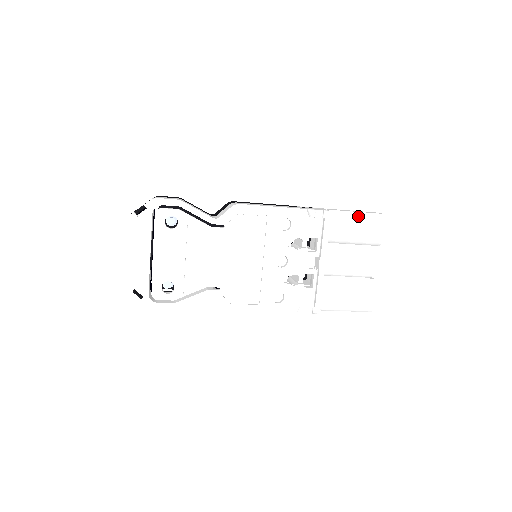
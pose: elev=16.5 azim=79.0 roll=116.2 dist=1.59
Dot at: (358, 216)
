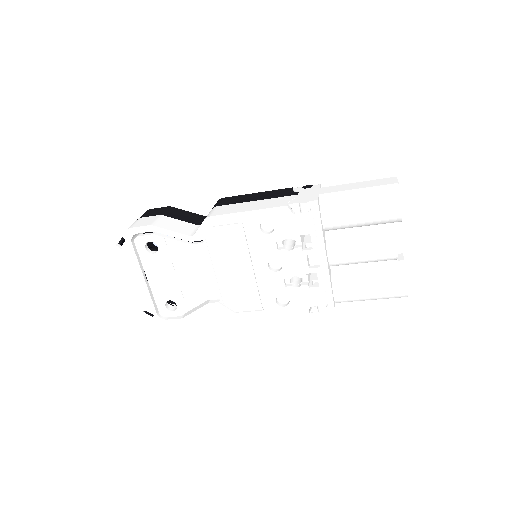
Dot at: (360, 195)
